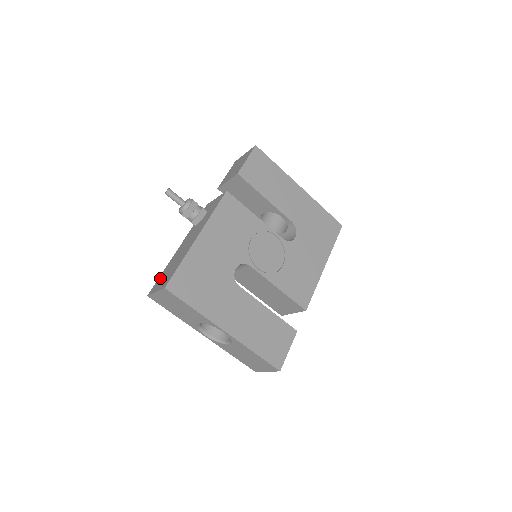
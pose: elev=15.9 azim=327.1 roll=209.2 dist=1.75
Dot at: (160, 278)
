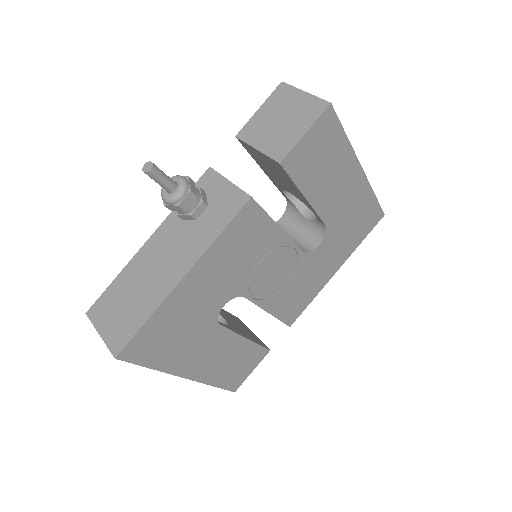
Dot at: (109, 296)
